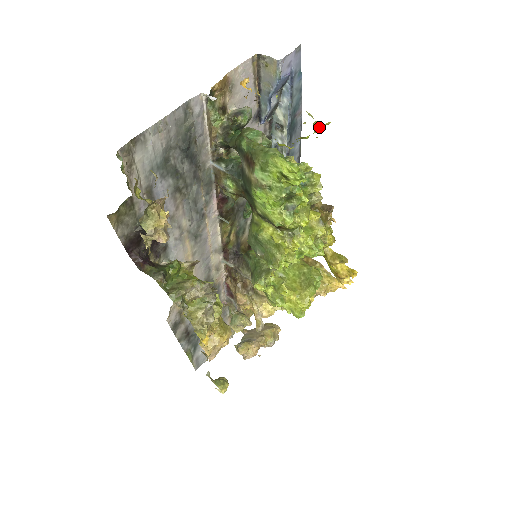
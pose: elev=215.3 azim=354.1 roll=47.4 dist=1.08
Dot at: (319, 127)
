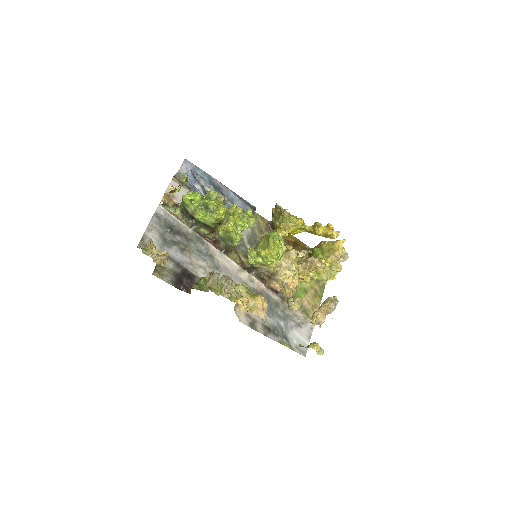
Dot at: (186, 173)
